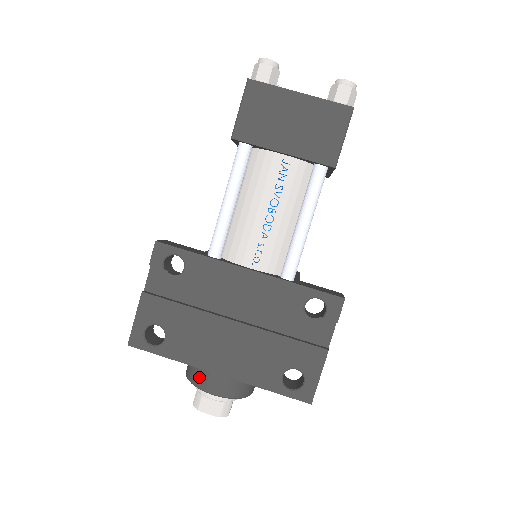
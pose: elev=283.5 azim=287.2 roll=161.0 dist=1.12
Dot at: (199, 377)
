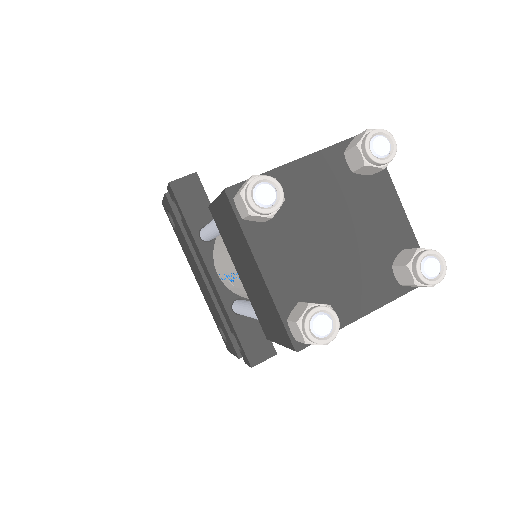
Dot at: occluded
